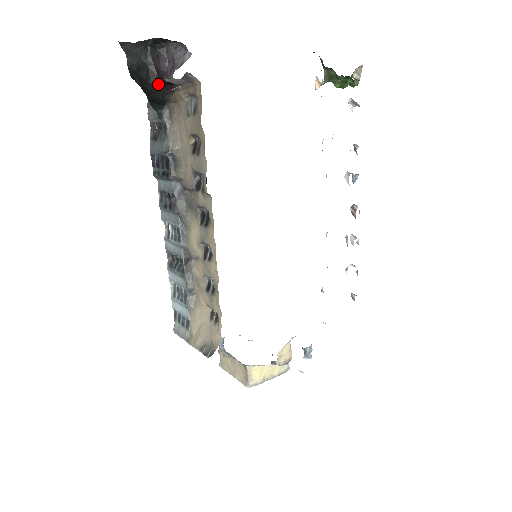
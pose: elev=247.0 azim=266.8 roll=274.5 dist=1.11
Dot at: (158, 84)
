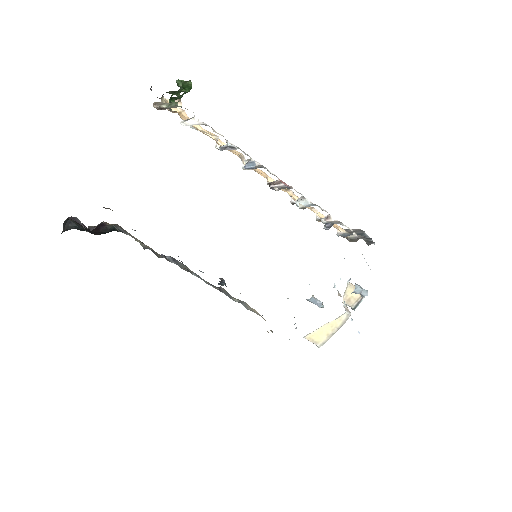
Dot at: (95, 231)
